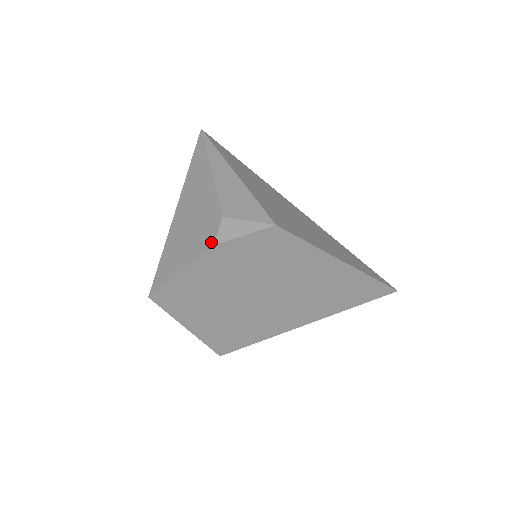
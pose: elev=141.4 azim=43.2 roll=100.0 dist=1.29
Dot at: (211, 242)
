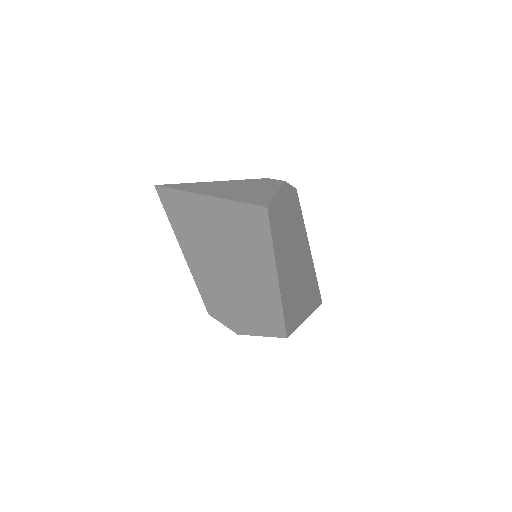
Dot at: (280, 181)
